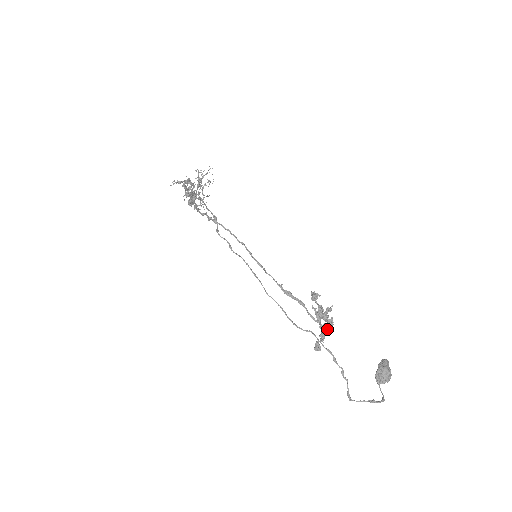
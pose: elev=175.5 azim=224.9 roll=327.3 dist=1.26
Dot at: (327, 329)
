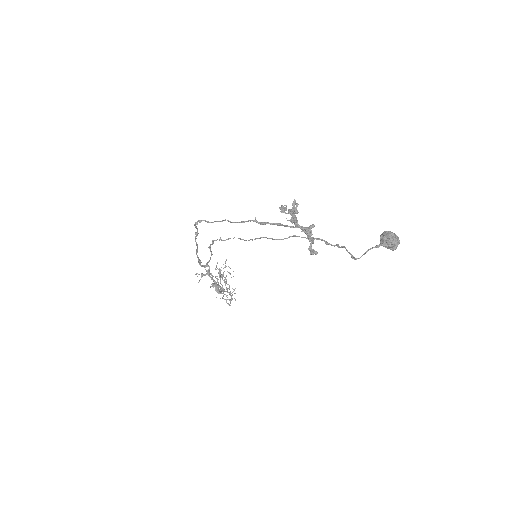
Dot at: (309, 228)
